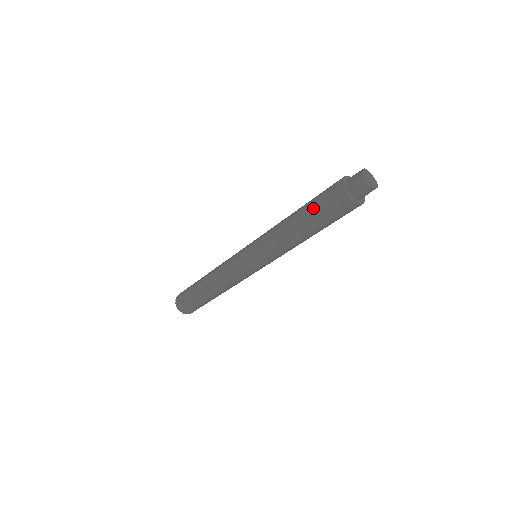
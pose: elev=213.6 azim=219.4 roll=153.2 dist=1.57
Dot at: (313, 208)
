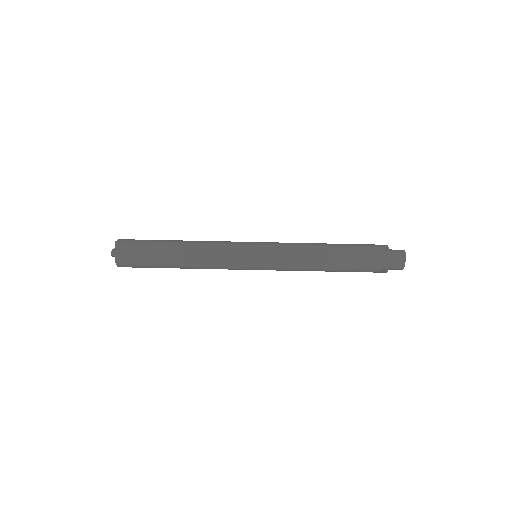
Dot at: (352, 244)
